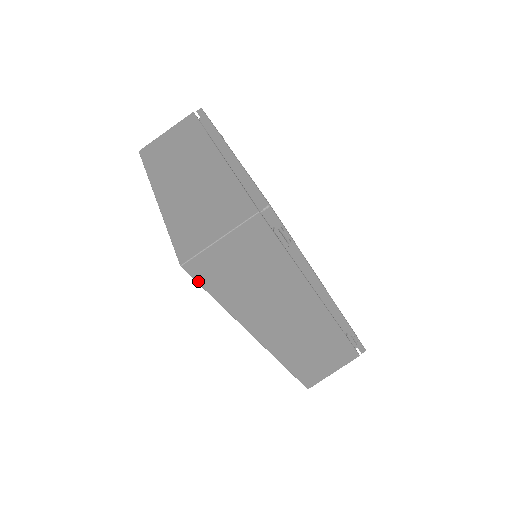
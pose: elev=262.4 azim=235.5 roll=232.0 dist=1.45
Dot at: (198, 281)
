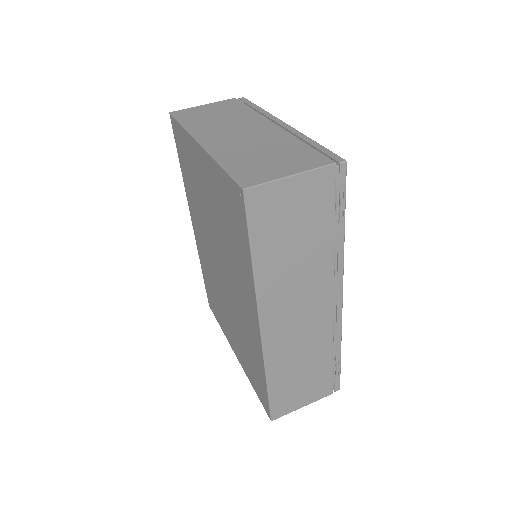
Dot at: (248, 218)
